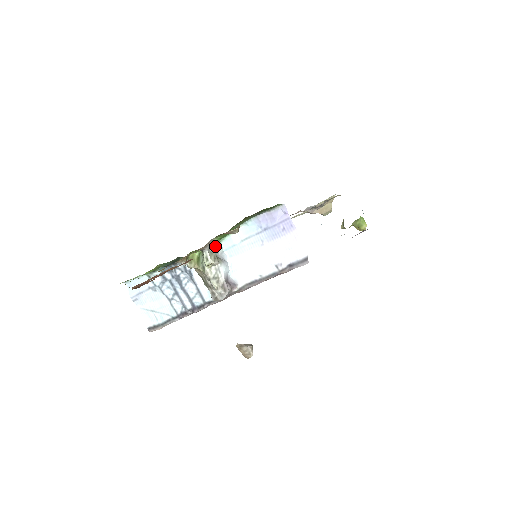
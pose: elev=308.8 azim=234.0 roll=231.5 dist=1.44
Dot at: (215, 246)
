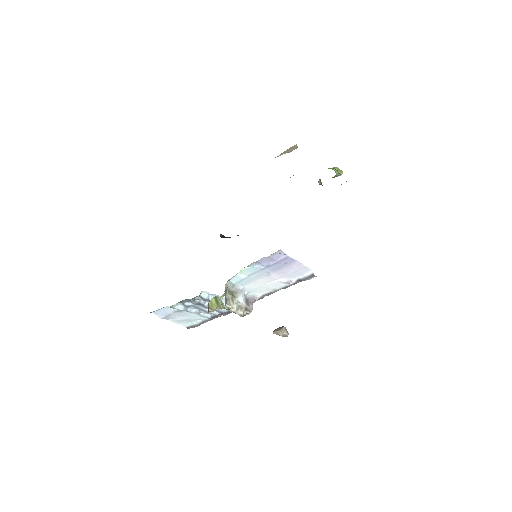
Dot at: (225, 285)
